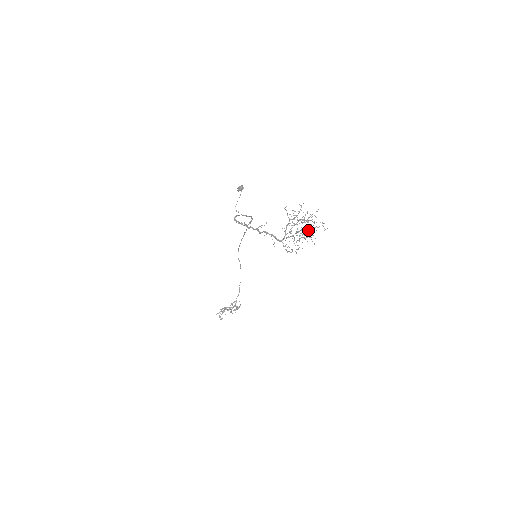
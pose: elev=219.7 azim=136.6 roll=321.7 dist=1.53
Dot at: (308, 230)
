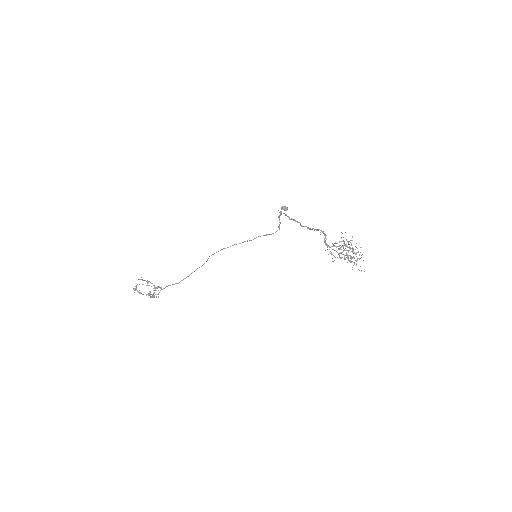
Dot at: occluded
